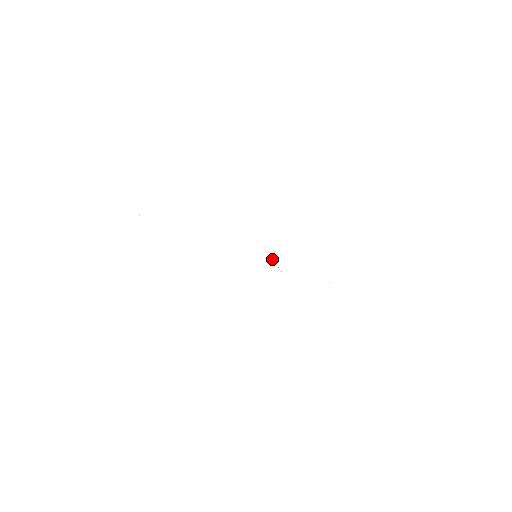
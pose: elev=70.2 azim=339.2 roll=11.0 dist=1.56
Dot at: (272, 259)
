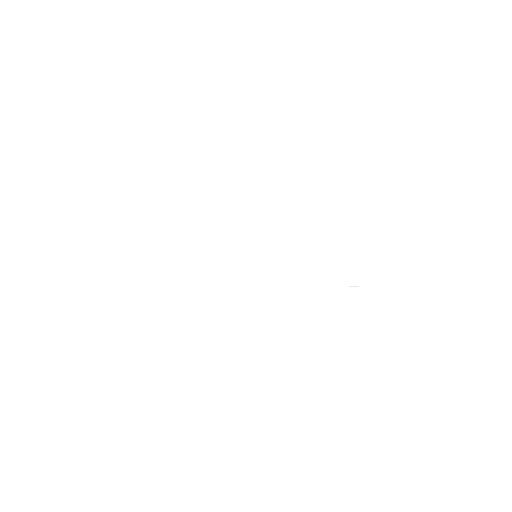
Dot at: occluded
